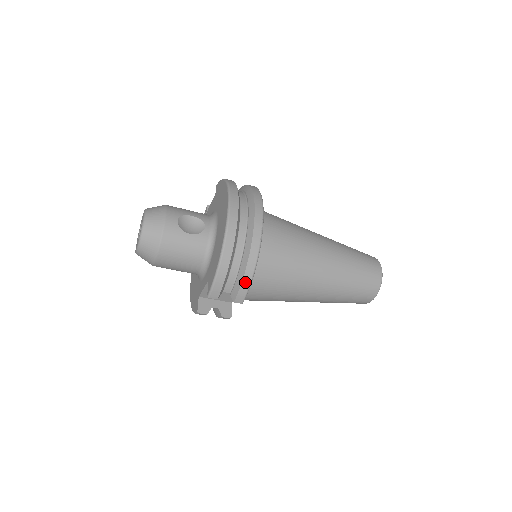
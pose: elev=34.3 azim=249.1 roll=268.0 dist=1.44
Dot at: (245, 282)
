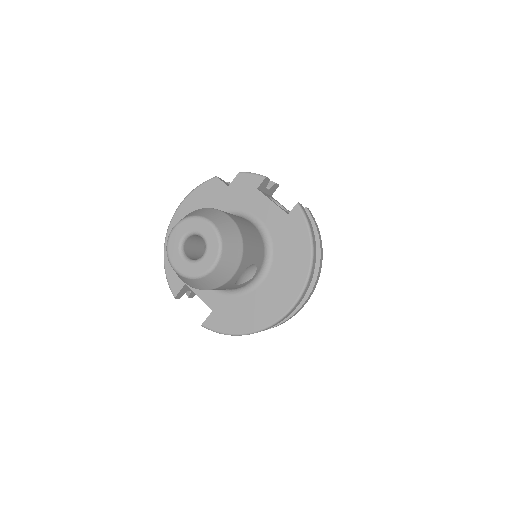
Dot at: occluded
